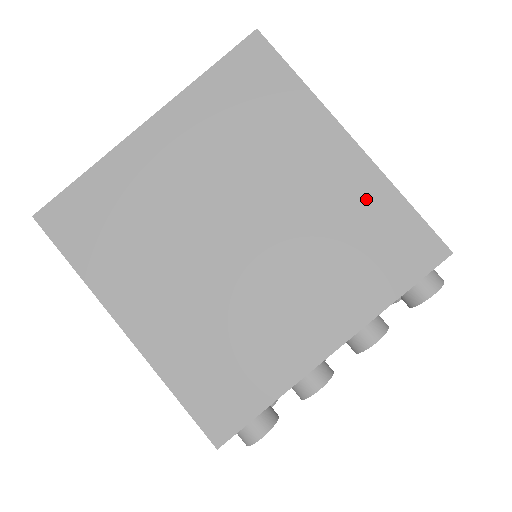
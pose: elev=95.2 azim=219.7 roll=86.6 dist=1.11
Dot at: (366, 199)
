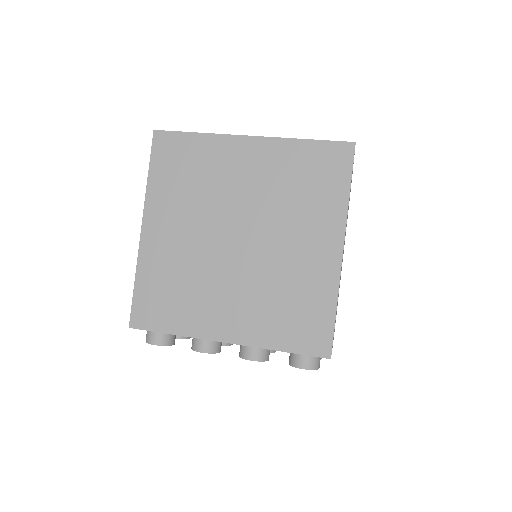
Dot at: (317, 287)
